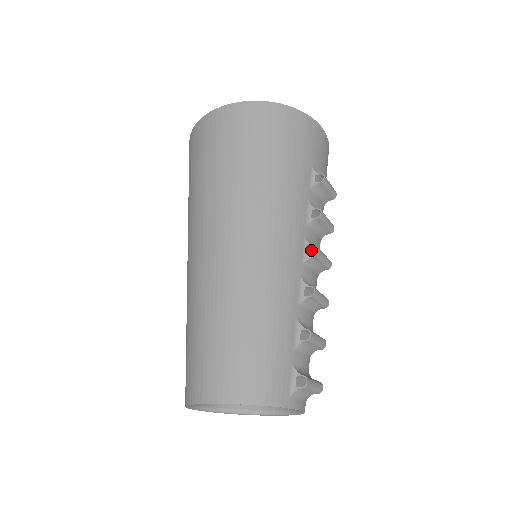
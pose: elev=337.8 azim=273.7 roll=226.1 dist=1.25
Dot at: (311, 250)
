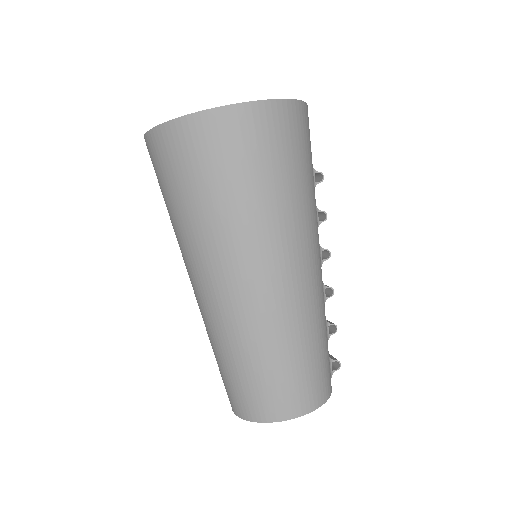
Dot at: occluded
